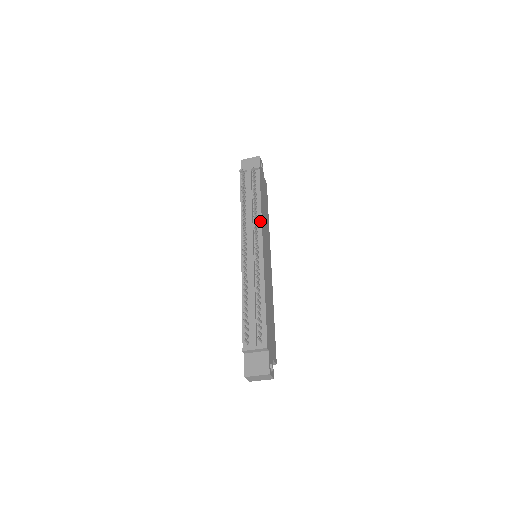
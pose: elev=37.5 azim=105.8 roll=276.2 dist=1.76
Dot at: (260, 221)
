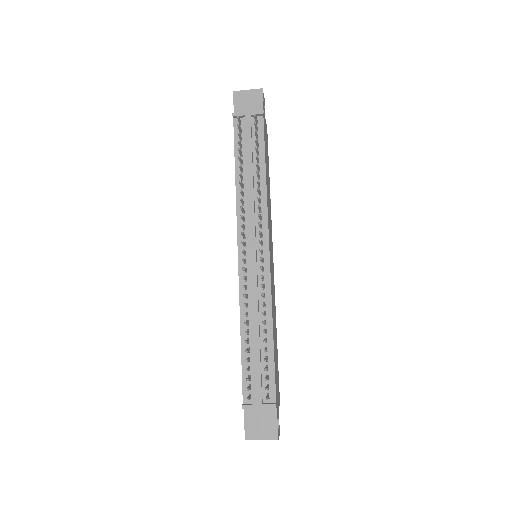
Dot at: (265, 208)
